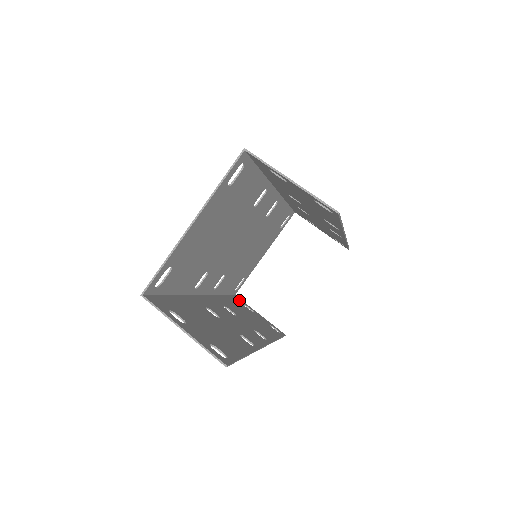
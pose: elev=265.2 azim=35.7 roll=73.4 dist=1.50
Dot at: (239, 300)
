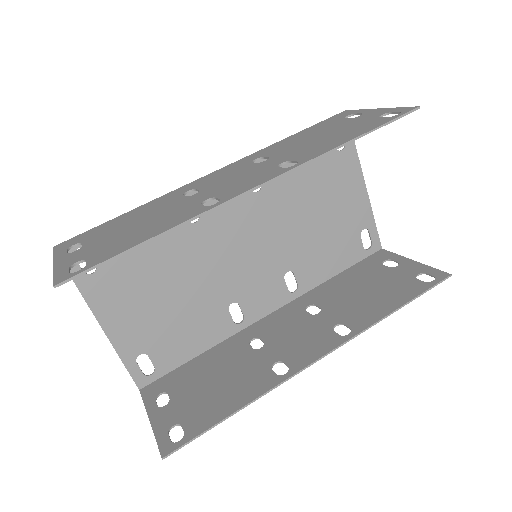
Dot at: (380, 257)
